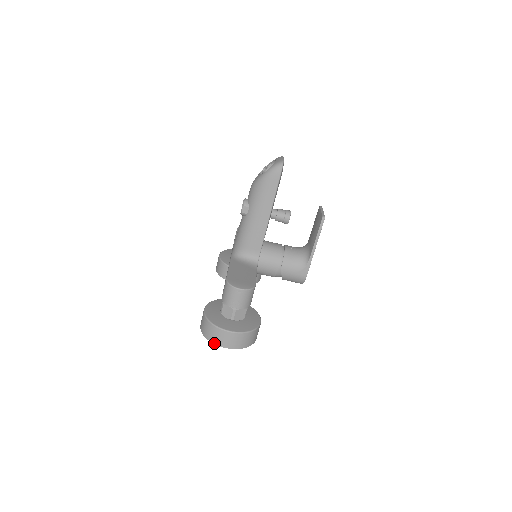
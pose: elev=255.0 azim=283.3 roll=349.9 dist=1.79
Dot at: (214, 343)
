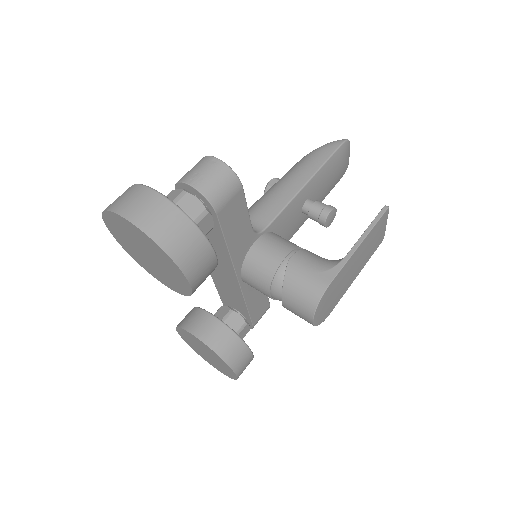
Dot at: (111, 209)
